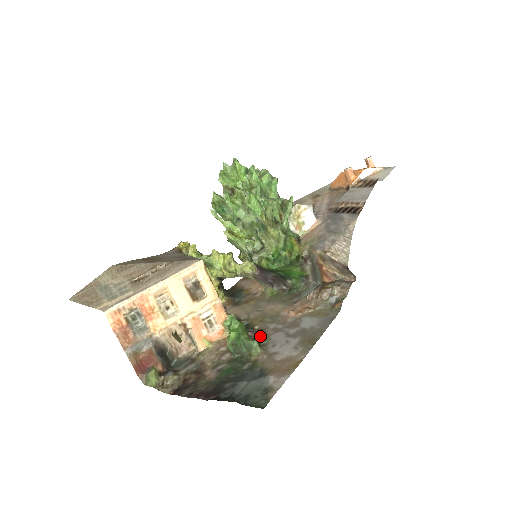
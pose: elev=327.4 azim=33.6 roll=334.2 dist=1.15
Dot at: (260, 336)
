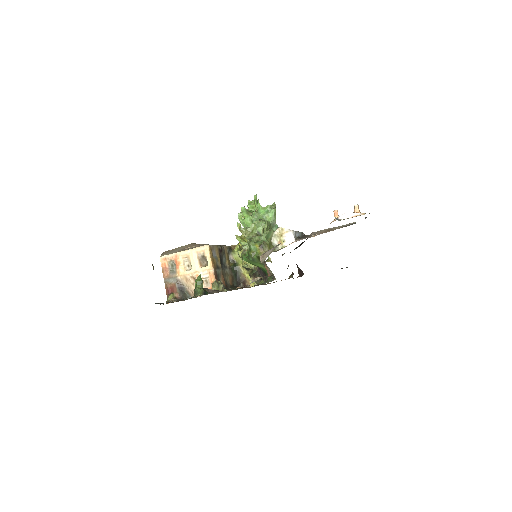
Dot at: (213, 292)
